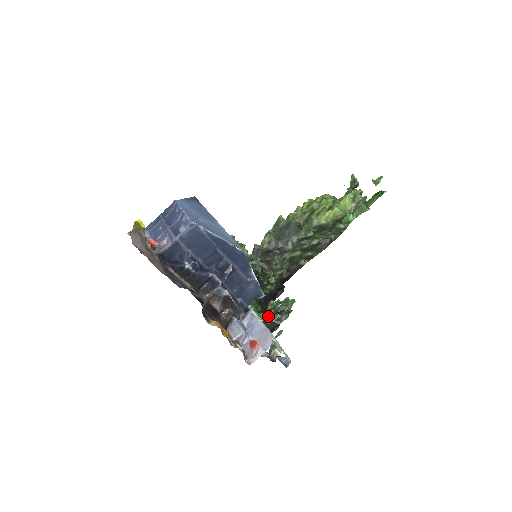
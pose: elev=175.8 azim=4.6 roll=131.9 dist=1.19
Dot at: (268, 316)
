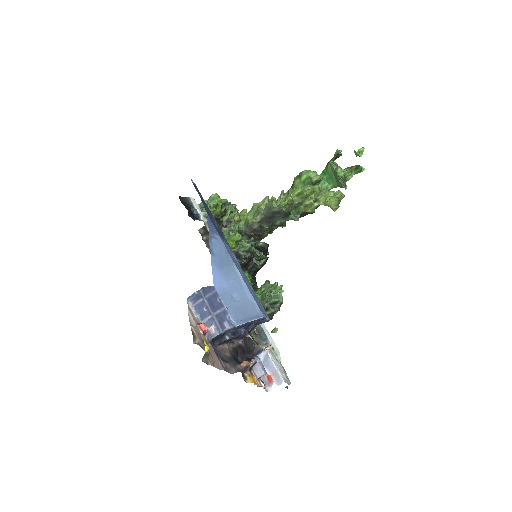
Dot at: (265, 308)
